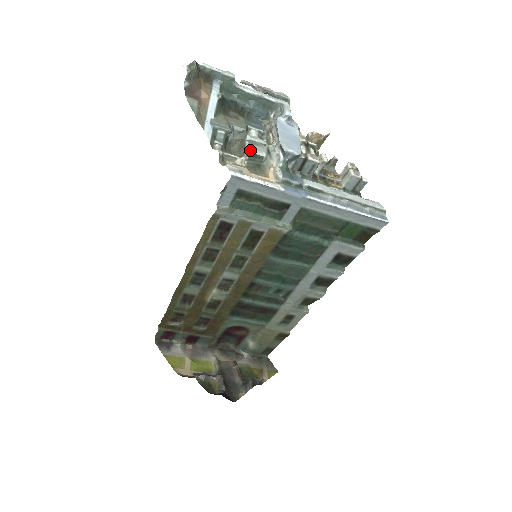
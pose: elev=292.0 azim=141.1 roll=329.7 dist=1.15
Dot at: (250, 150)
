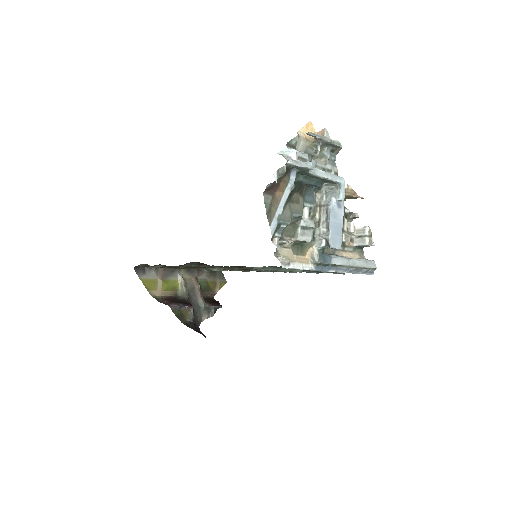
Dot at: (301, 238)
